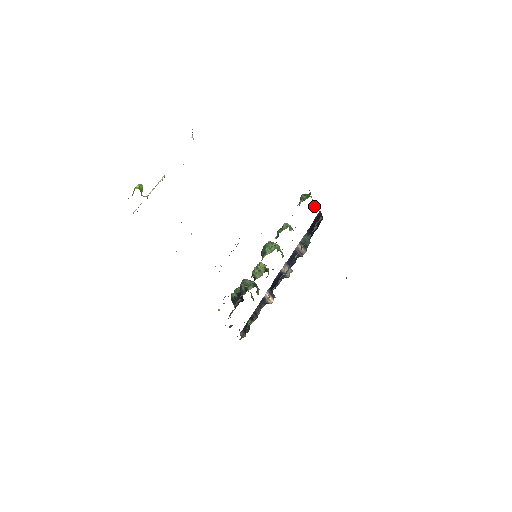
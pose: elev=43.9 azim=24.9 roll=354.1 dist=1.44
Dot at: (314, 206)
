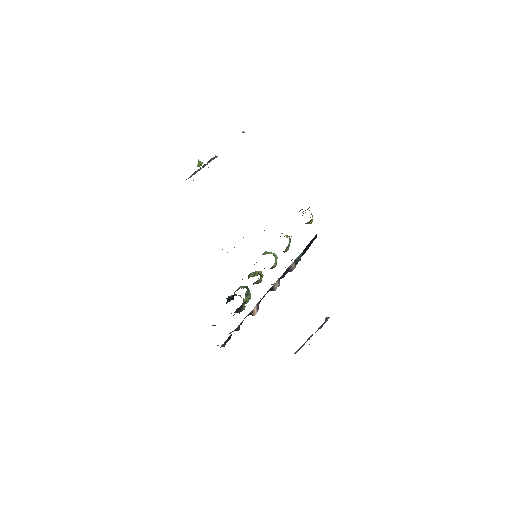
Dot at: (311, 223)
